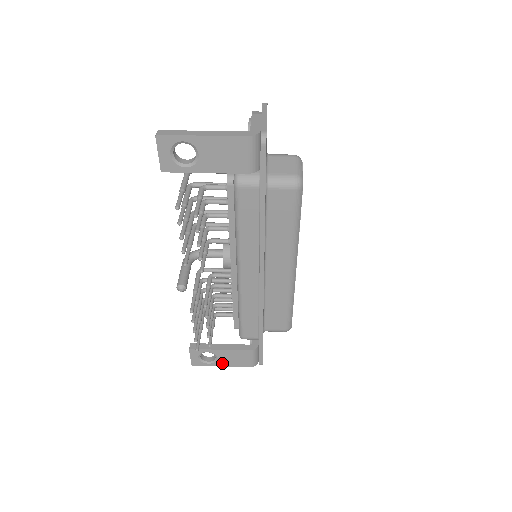
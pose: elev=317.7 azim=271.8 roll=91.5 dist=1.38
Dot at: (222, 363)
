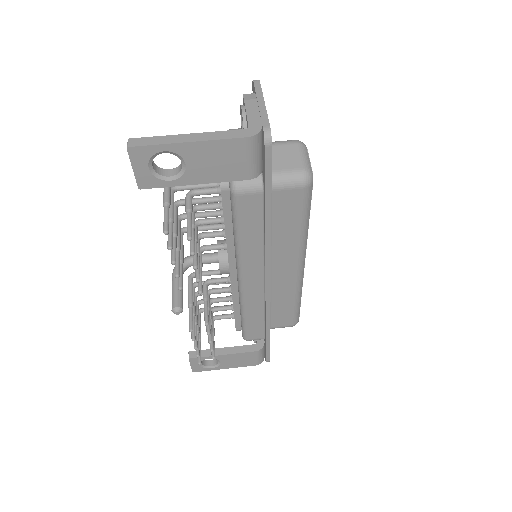
Dot at: (226, 366)
